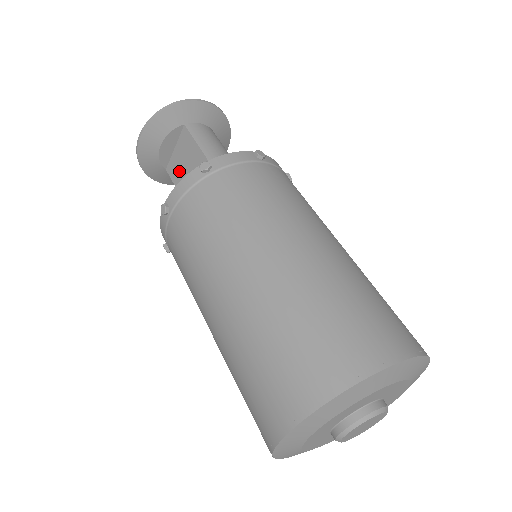
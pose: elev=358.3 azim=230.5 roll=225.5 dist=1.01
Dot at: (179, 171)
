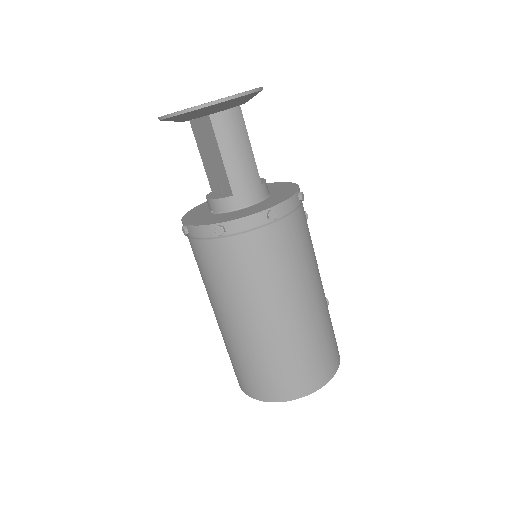
Dot at: (202, 142)
